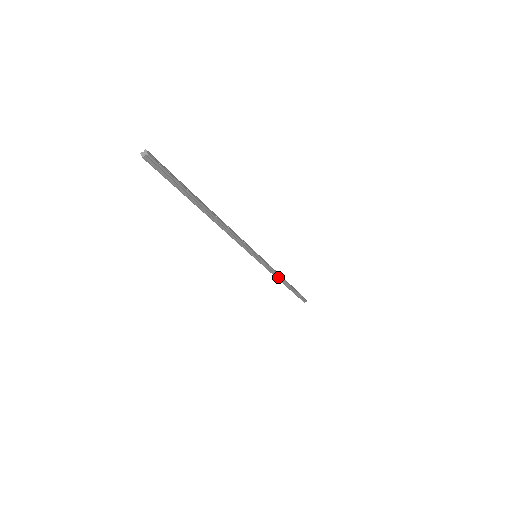
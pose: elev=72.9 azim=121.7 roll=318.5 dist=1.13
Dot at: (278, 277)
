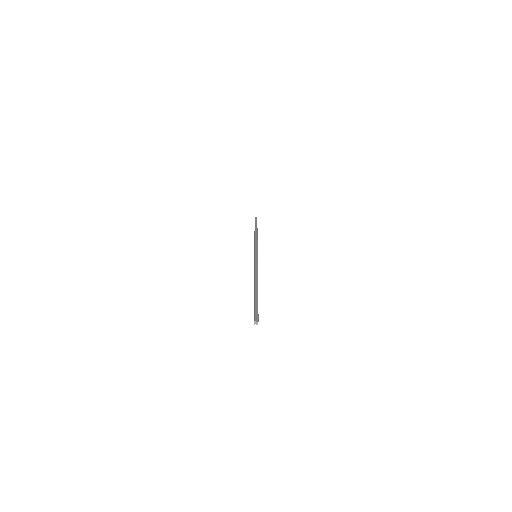
Dot at: occluded
